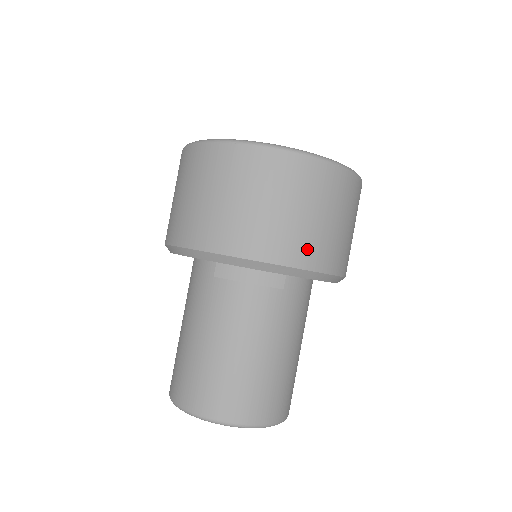
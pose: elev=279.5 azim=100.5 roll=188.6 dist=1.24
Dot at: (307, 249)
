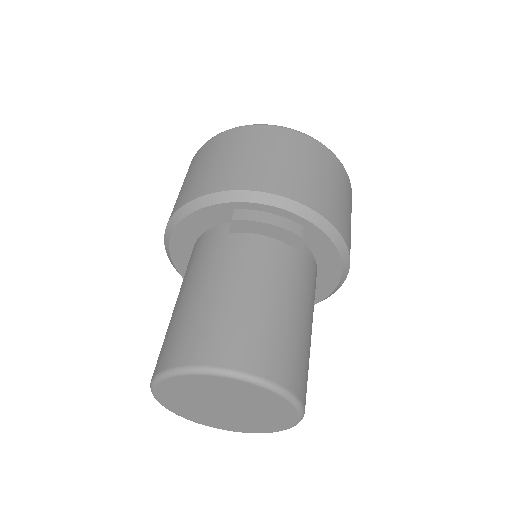
Dot at: (323, 202)
